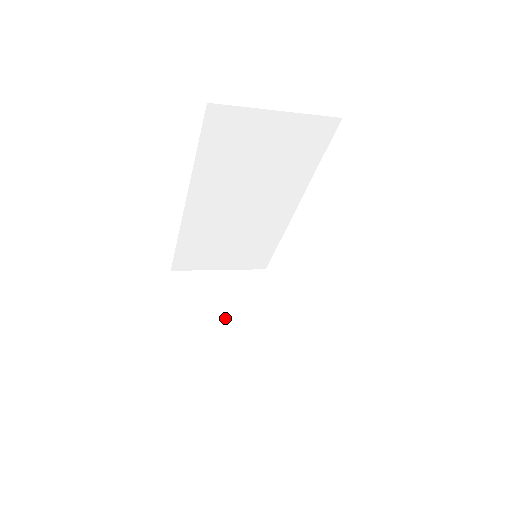
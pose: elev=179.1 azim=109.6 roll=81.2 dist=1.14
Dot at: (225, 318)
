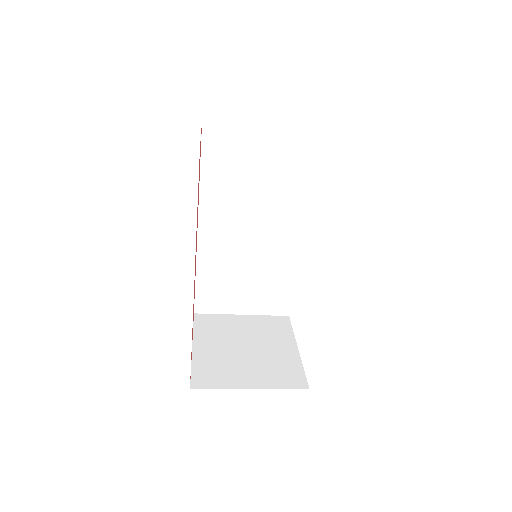
Dot at: (242, 348)
